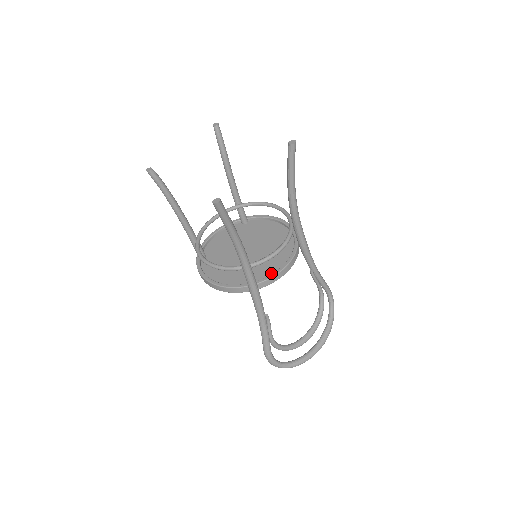
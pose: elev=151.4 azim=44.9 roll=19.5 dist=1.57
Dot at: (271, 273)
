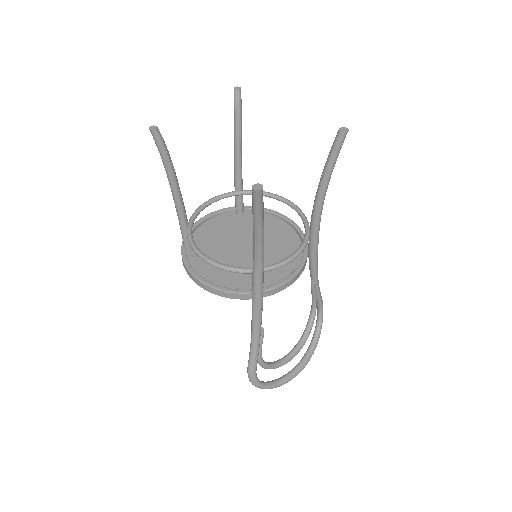
Dot at: (277, 280)
